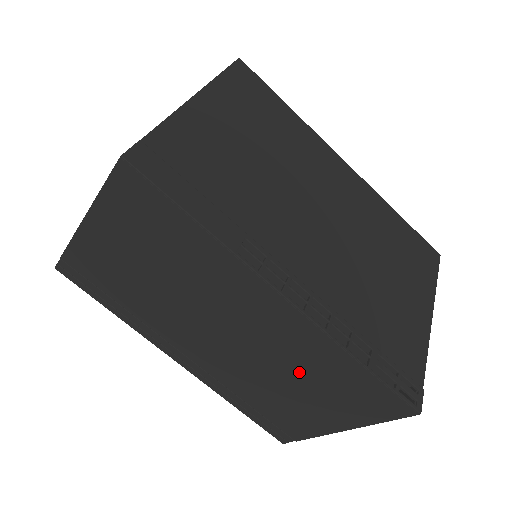
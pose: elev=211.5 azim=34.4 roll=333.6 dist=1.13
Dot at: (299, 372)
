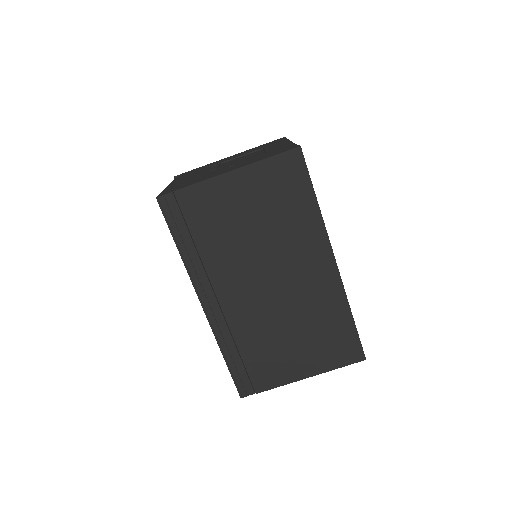
Dot at: (306, 322)
